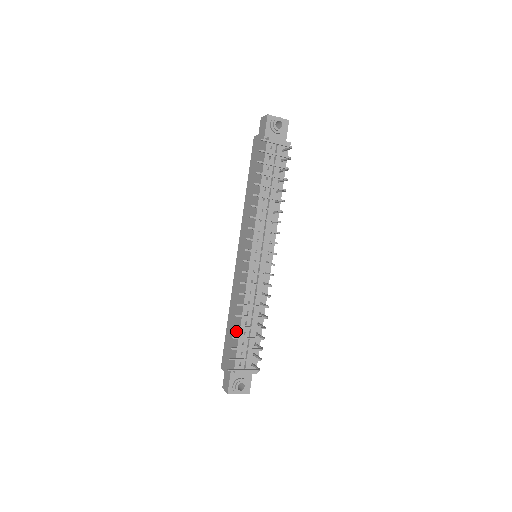
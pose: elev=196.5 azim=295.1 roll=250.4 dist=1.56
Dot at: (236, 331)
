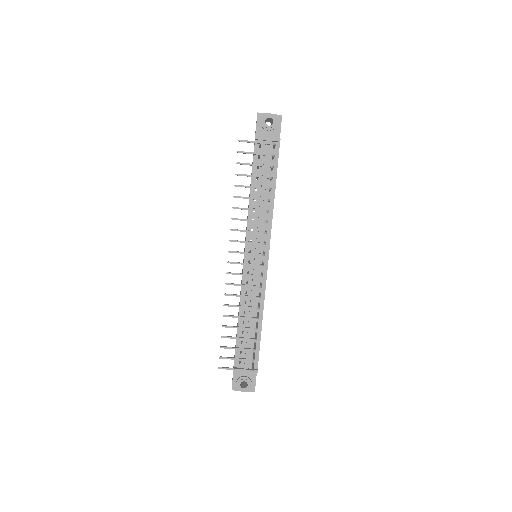
Dot at: occluded
